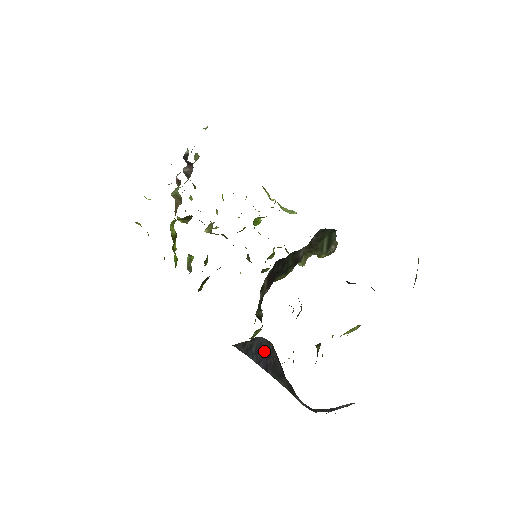
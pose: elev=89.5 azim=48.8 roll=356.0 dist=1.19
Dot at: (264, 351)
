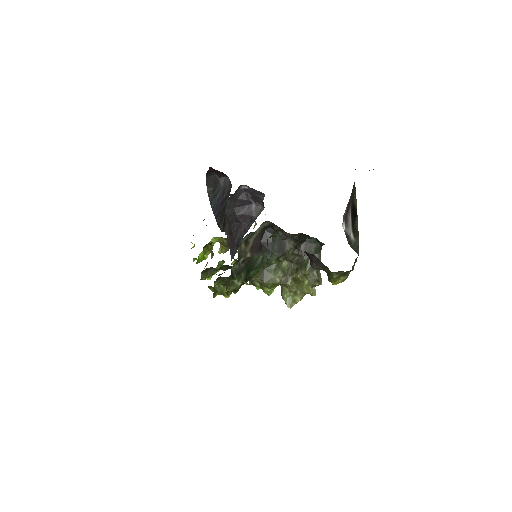
Dot at: (224, 198)
